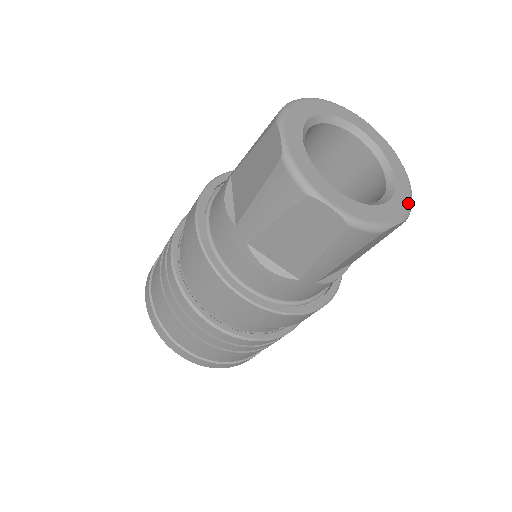
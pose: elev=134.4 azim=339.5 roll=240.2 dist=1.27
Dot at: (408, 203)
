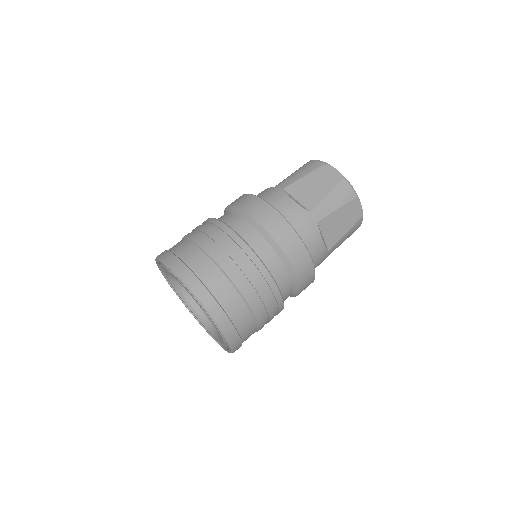
Dot at: occluded
